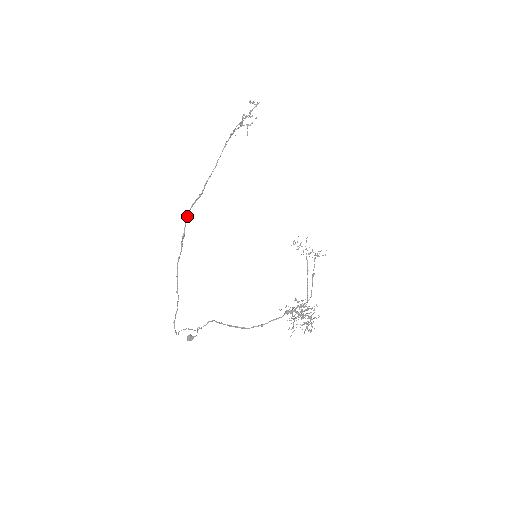
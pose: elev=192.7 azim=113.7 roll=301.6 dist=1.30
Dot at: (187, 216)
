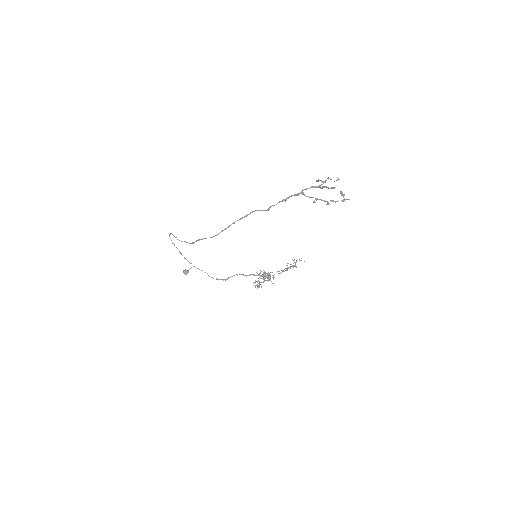
Dot at: occluded
